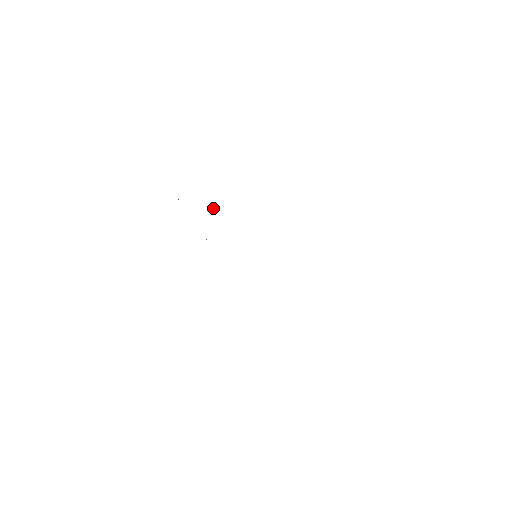
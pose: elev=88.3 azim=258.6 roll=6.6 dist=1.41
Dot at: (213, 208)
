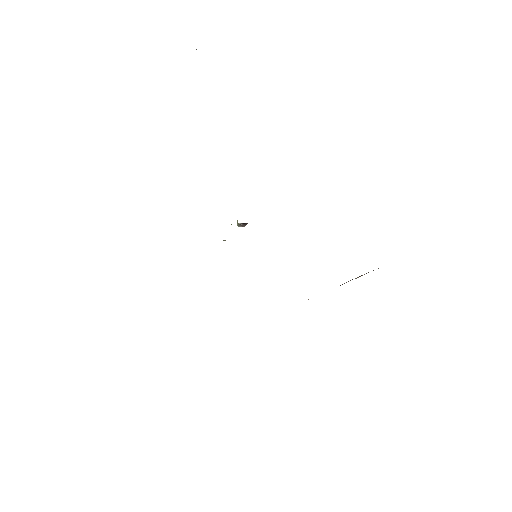
Dot at: occluded
